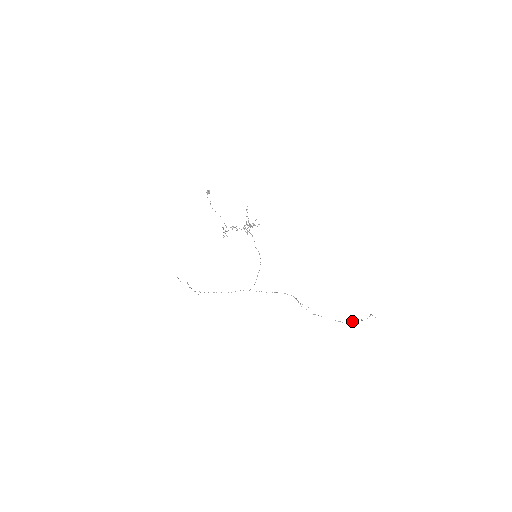
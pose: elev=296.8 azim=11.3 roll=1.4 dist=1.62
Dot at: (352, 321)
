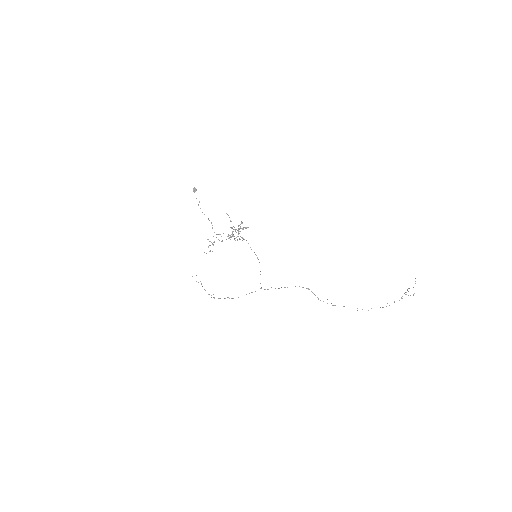
Dot at: occluded
